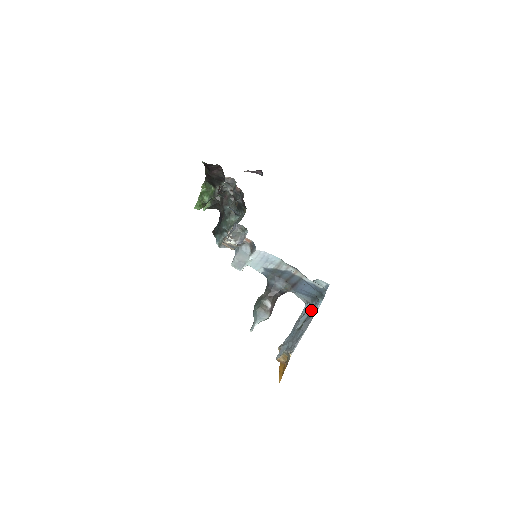
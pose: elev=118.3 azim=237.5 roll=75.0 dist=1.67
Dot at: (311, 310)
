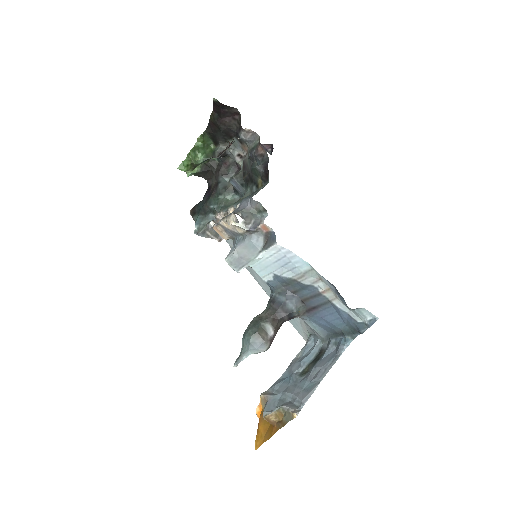
Dot at: (327, 350)
